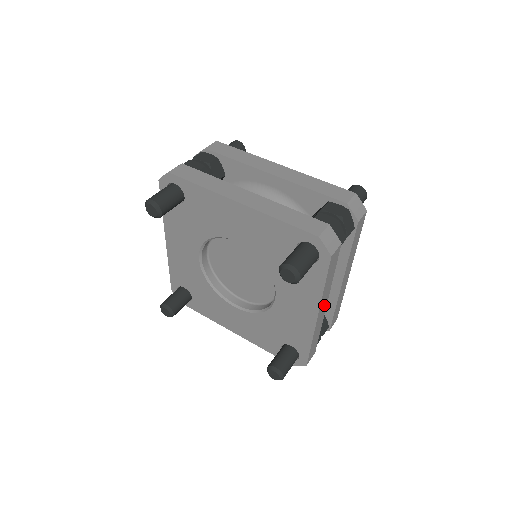
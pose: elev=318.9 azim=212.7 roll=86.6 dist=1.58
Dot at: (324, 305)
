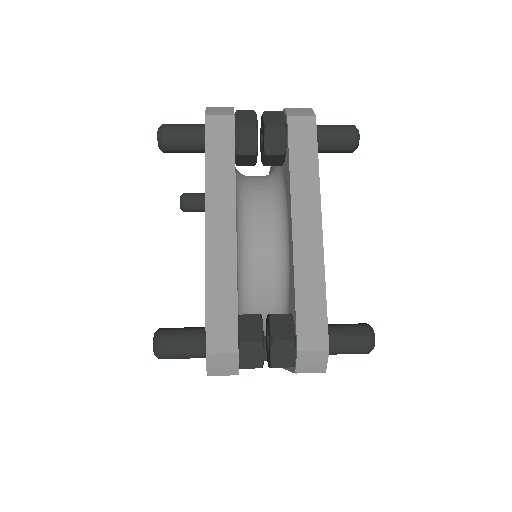
Dot at: (225, 219)
